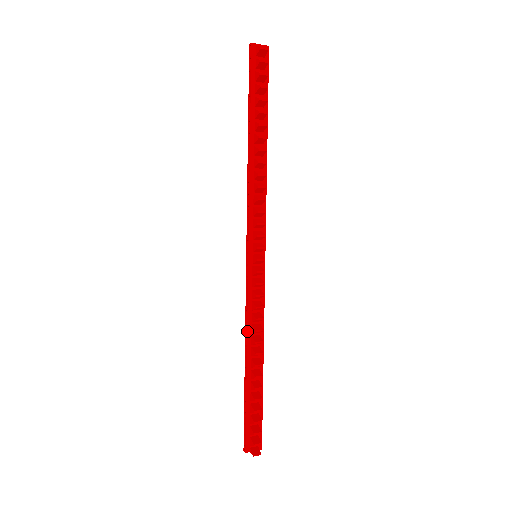
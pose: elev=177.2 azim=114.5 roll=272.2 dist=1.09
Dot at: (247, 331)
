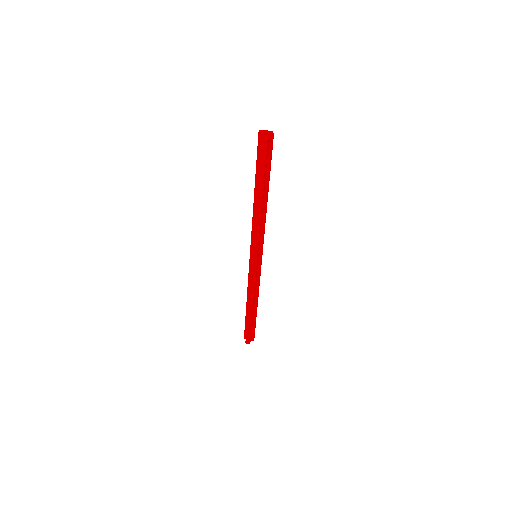
Dot at: (247, 290)
